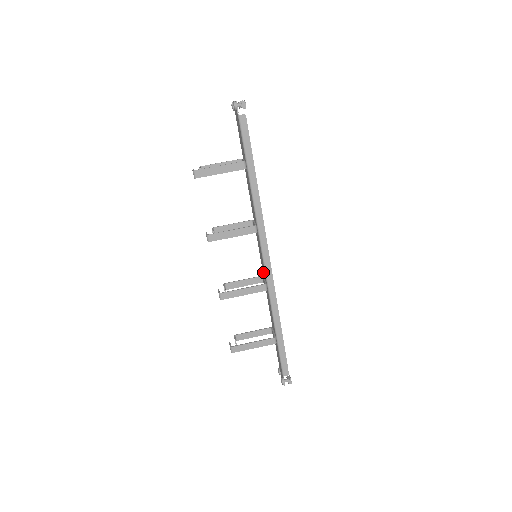
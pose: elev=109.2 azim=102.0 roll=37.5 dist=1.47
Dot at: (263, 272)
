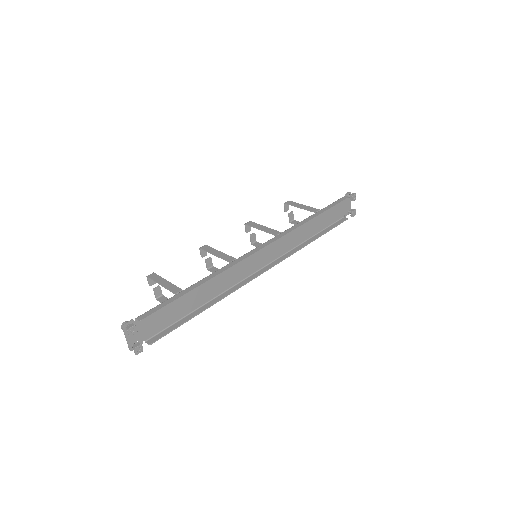
Dot at: (245, 270)
